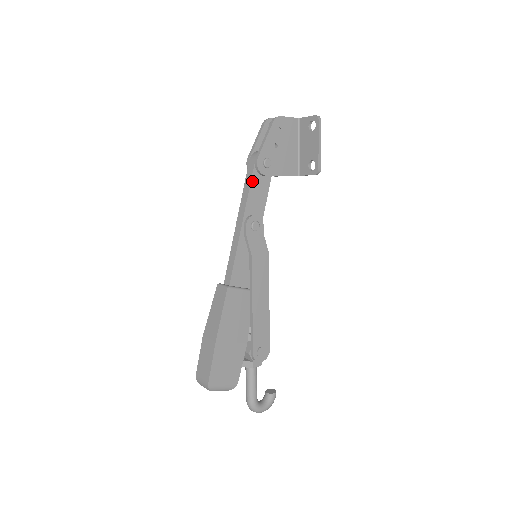
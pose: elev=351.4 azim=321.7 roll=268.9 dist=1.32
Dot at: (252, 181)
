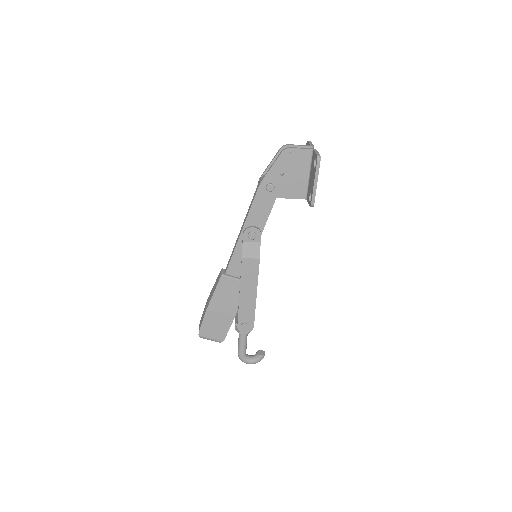
Dot at: (255, 200)
